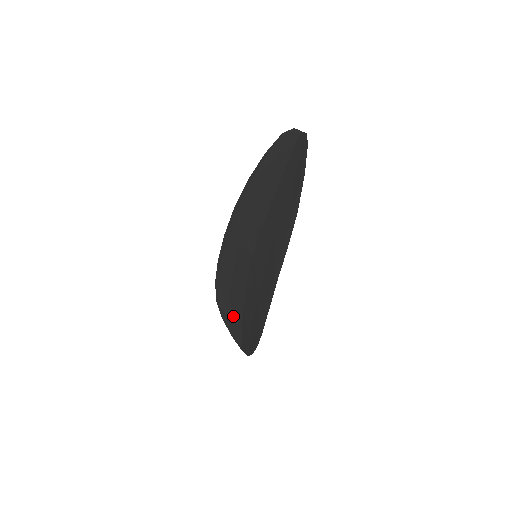
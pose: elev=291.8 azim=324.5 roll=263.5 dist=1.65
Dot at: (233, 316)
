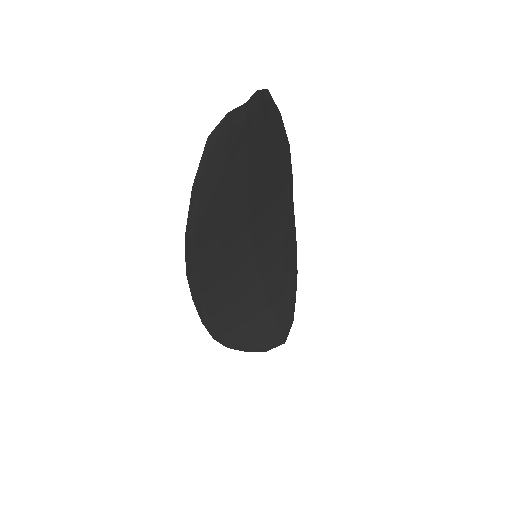
Dot at: (283, 302)
